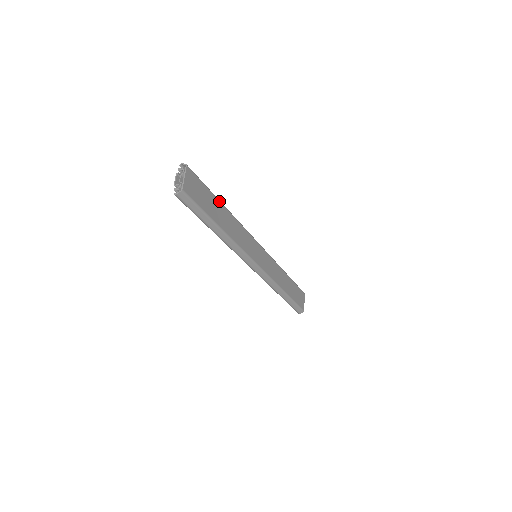
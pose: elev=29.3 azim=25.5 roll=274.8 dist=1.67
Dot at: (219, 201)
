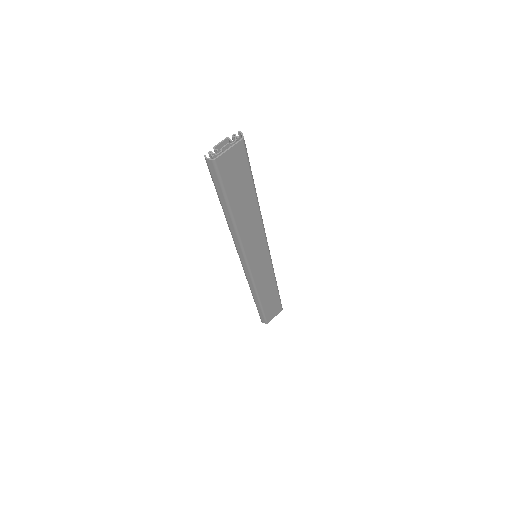
Dot at: (254, 190)
